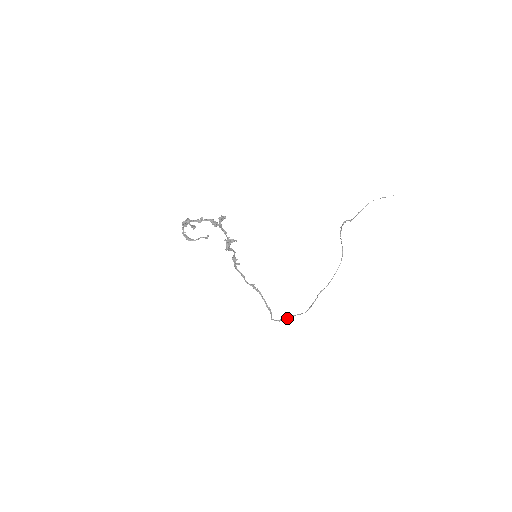
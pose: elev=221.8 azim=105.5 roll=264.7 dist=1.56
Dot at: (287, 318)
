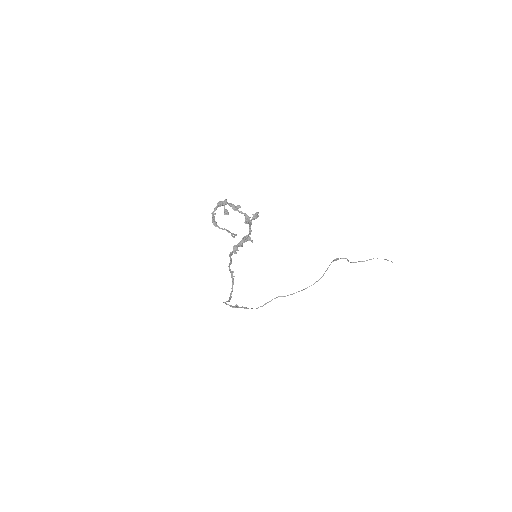
Dot at: (237, 307)
